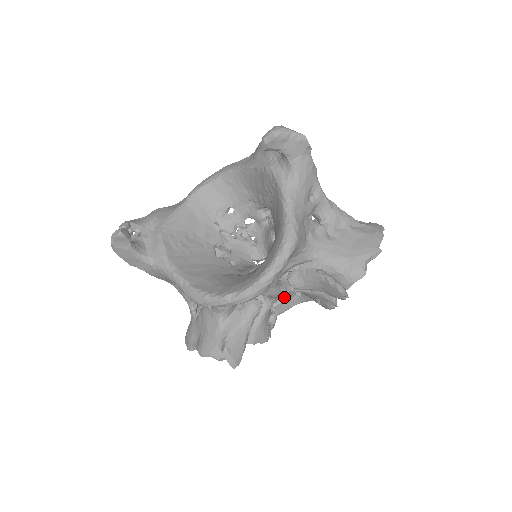
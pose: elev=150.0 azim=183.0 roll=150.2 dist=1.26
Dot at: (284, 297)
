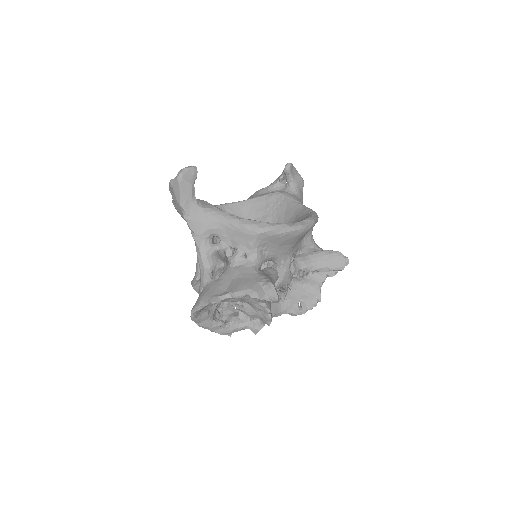
Dot at: occluded
